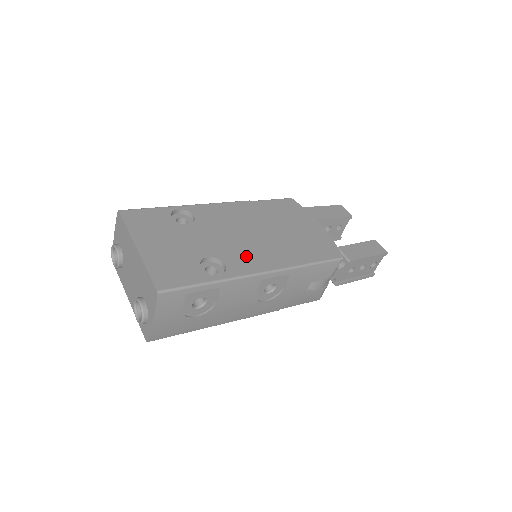
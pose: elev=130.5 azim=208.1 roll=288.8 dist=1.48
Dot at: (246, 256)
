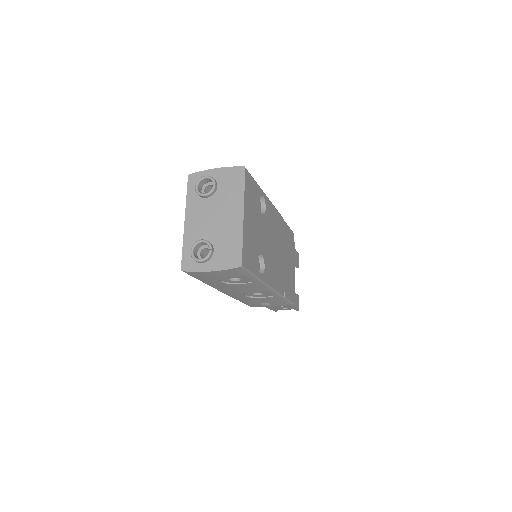
Dot at: (272, 268)
